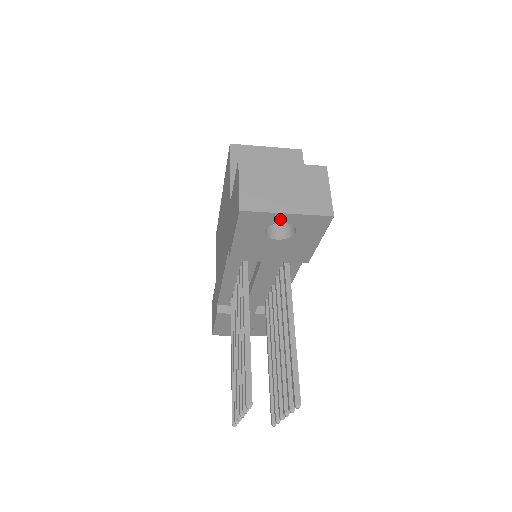
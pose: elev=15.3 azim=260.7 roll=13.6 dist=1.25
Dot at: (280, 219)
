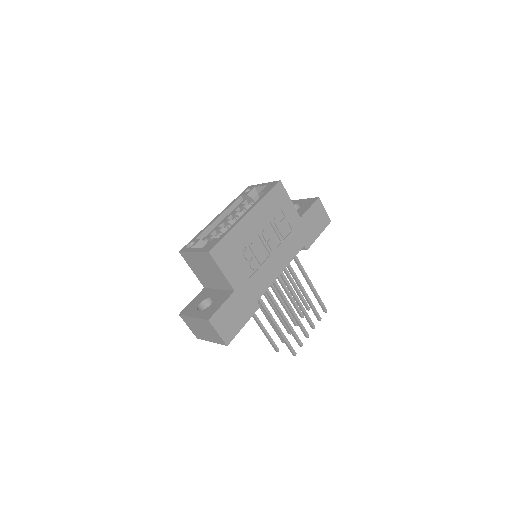
Dot at: occluded
